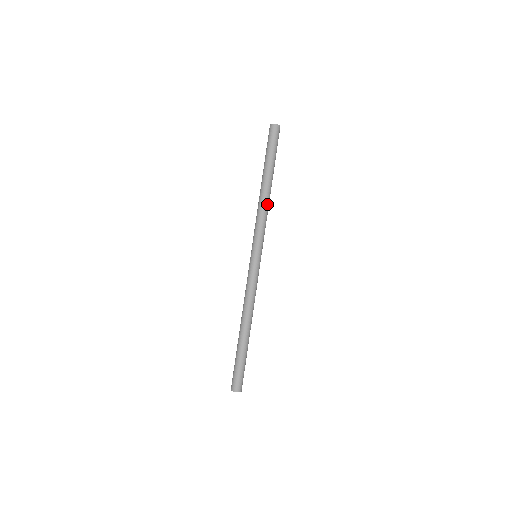
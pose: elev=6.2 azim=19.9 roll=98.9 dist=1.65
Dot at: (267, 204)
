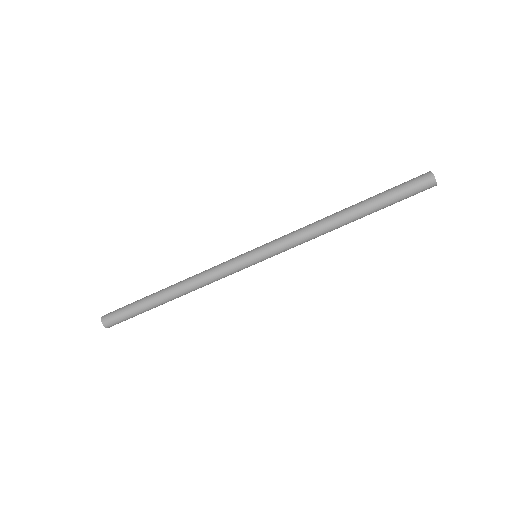
Dot at: (325, 233)
